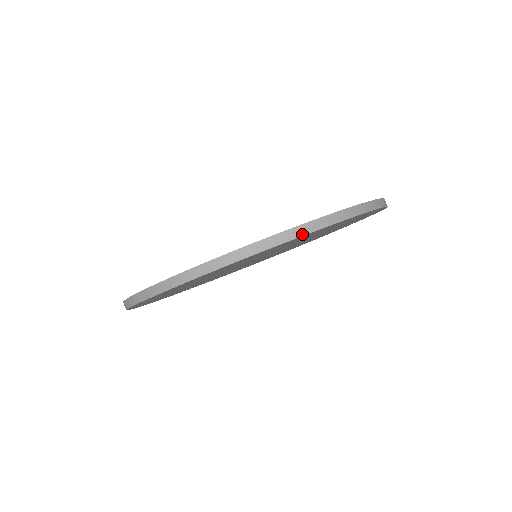
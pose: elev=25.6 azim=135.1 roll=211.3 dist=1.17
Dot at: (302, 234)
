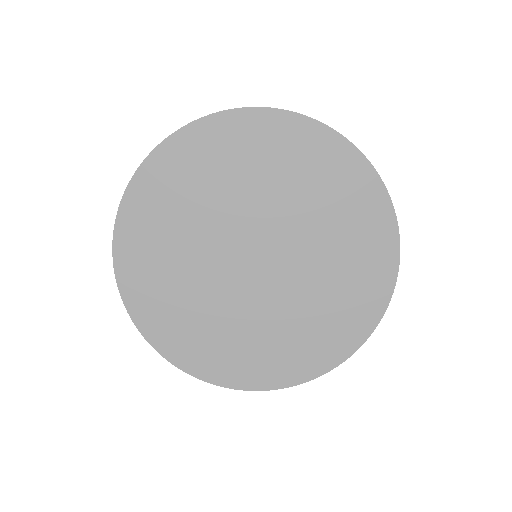
Dot at: (285, 110)
